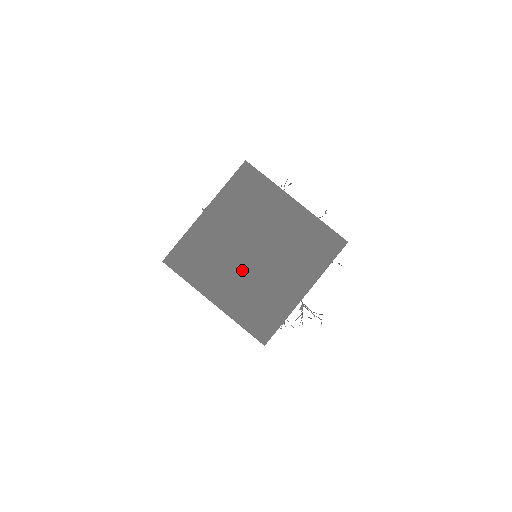
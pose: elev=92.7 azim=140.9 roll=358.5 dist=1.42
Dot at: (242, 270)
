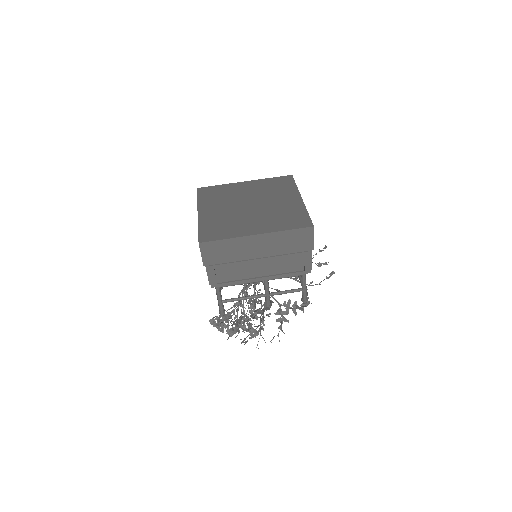
Dot at: (233, 209)
